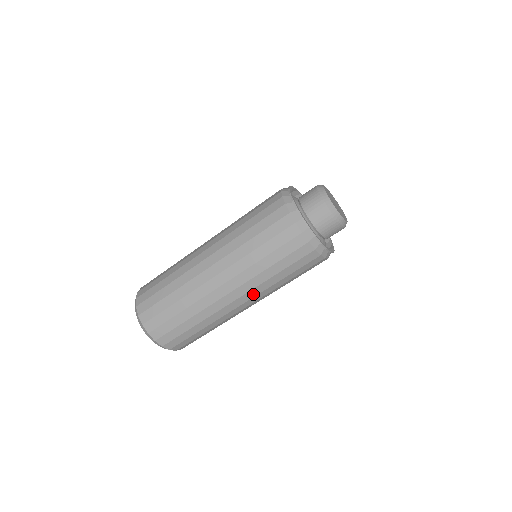
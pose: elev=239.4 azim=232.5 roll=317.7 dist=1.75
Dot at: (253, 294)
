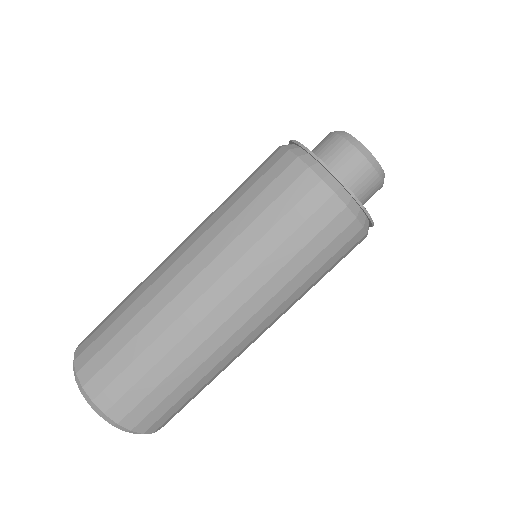
Dot at: (247, 292)
